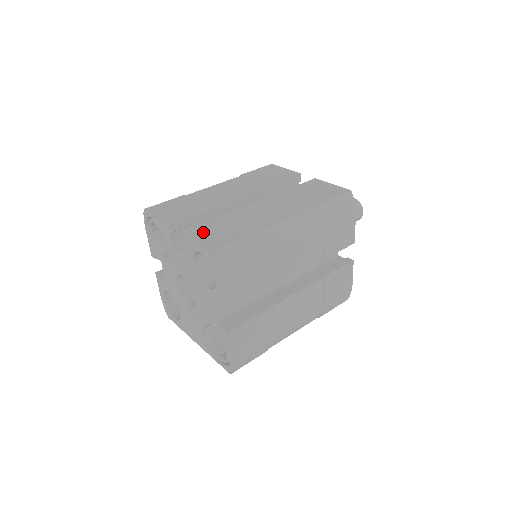
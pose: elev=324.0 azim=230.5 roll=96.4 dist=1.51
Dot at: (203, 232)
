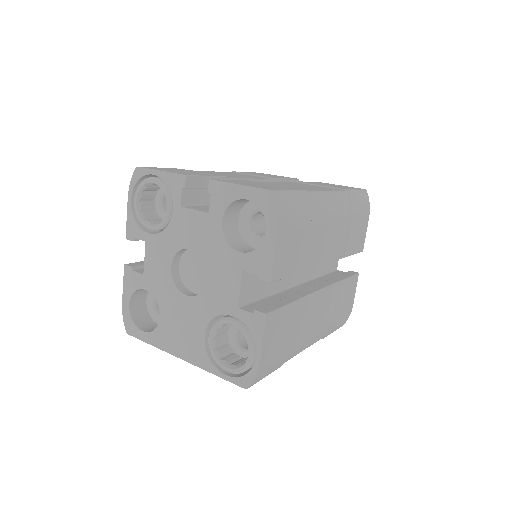
Dot at: (239, 182)
